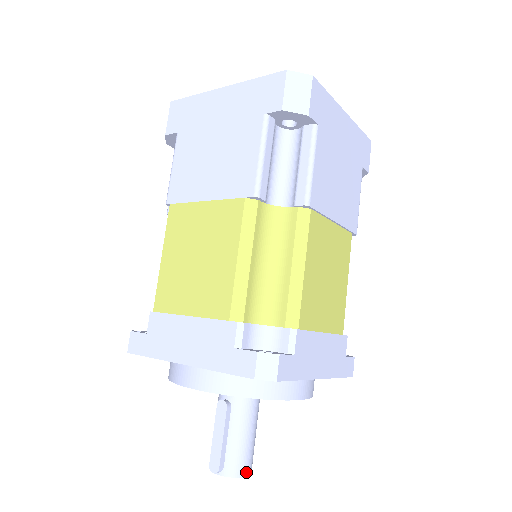
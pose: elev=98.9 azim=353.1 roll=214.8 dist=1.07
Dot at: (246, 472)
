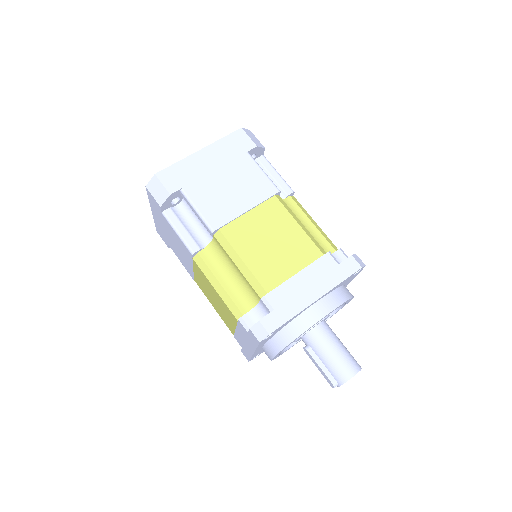
Dot at: (351, 374)
